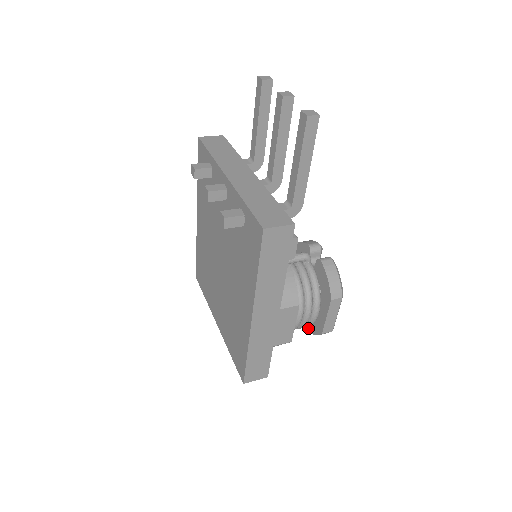
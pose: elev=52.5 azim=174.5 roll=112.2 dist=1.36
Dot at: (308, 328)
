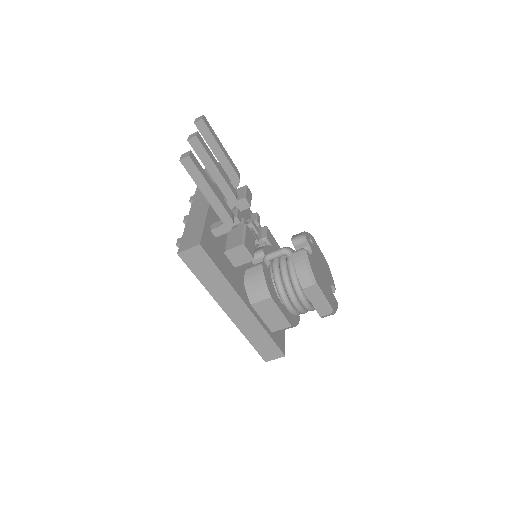
Dot at: occluded
